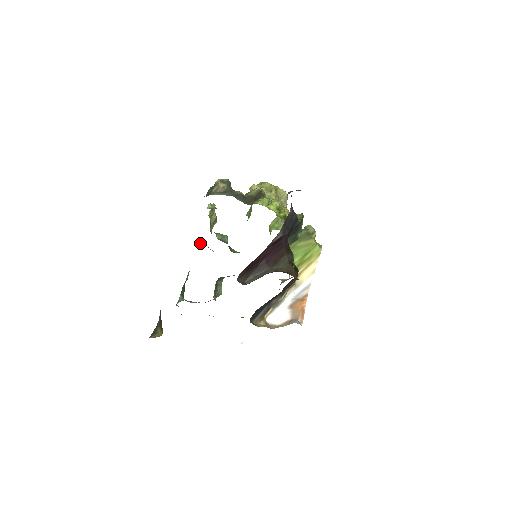
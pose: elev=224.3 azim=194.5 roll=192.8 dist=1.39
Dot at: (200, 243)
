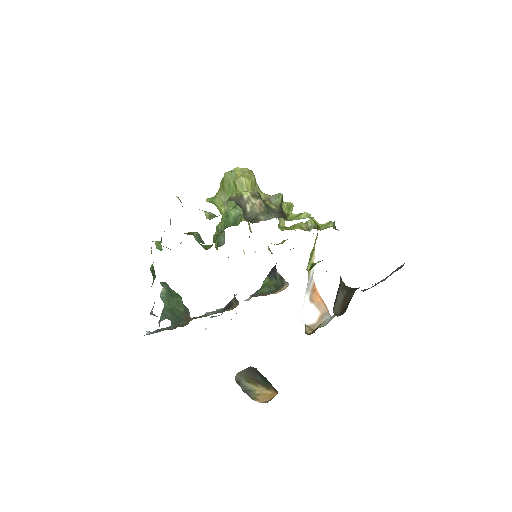
Dot at: (155, 244)
